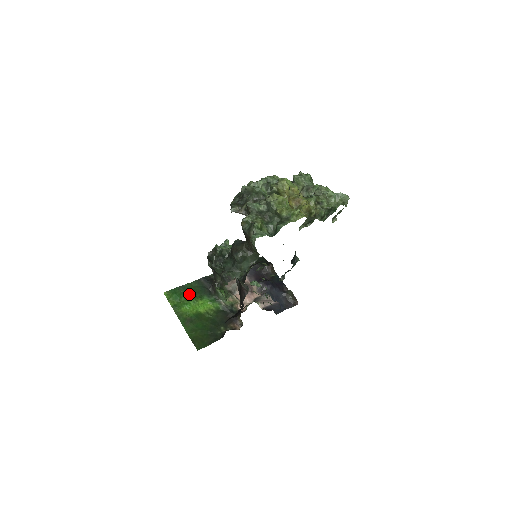
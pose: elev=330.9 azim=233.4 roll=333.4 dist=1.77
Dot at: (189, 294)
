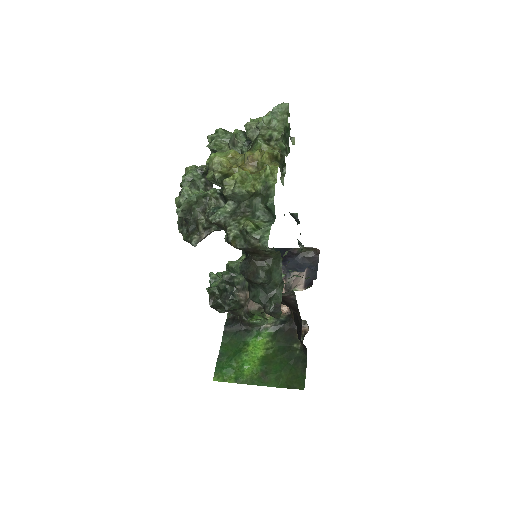
Dot at: (233, 354)
